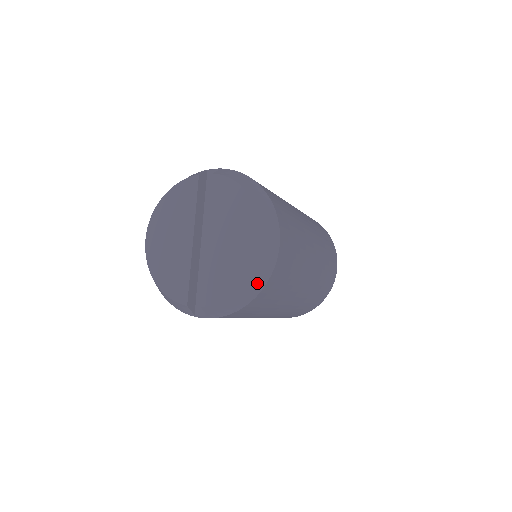
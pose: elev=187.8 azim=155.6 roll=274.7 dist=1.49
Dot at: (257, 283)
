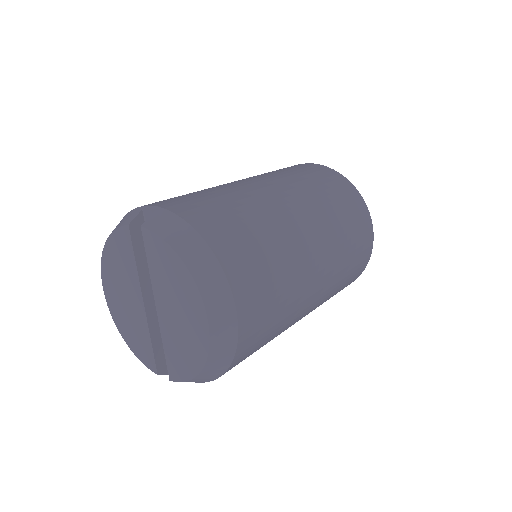
Dot at: (219, 364)
